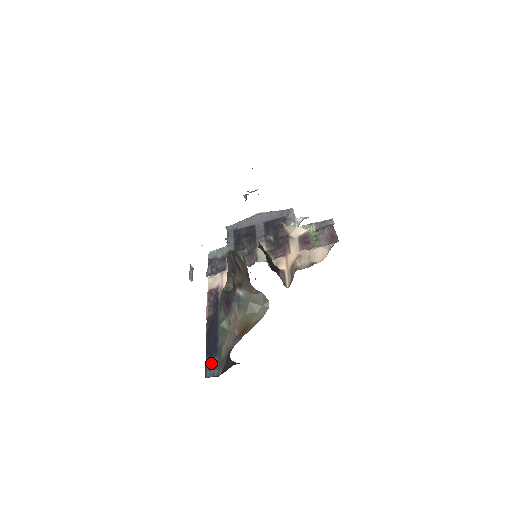
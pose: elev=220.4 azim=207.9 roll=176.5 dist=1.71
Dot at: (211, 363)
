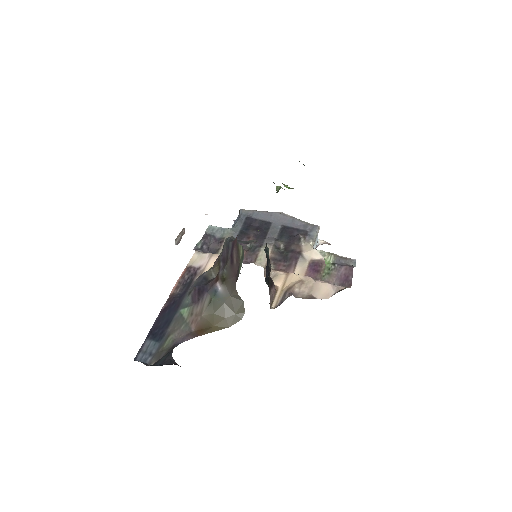
Dot at: (149, 346)
